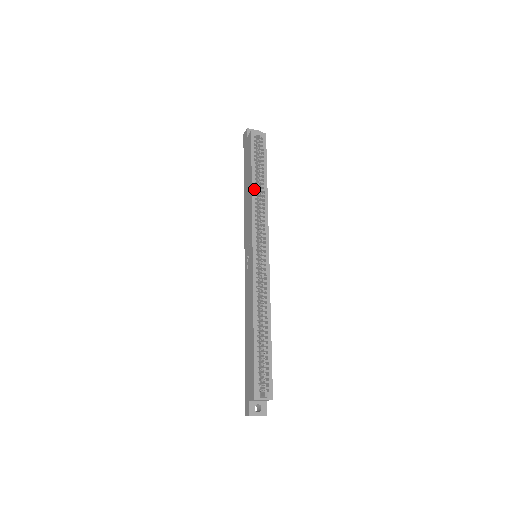
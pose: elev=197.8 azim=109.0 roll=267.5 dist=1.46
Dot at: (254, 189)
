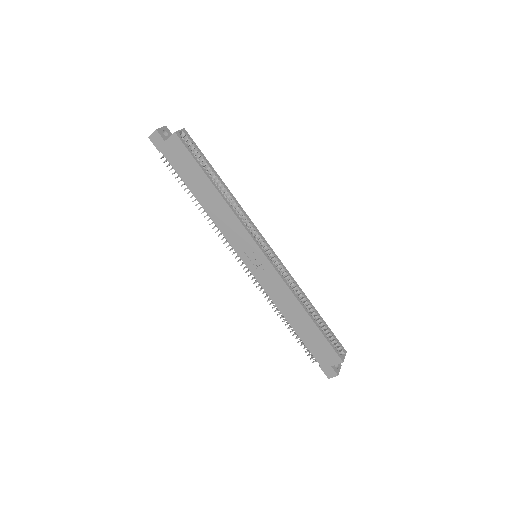
Dot at: (223, 195)
